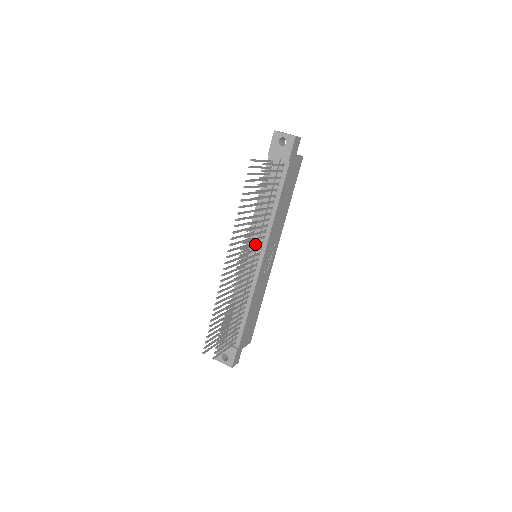
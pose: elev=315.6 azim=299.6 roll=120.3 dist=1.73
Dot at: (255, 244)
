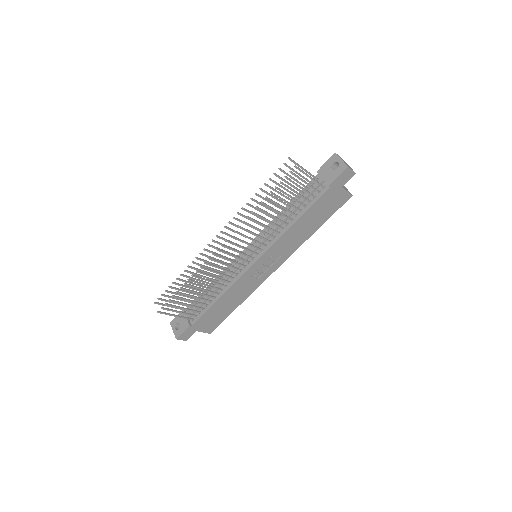
Dot at: (255, 240)
